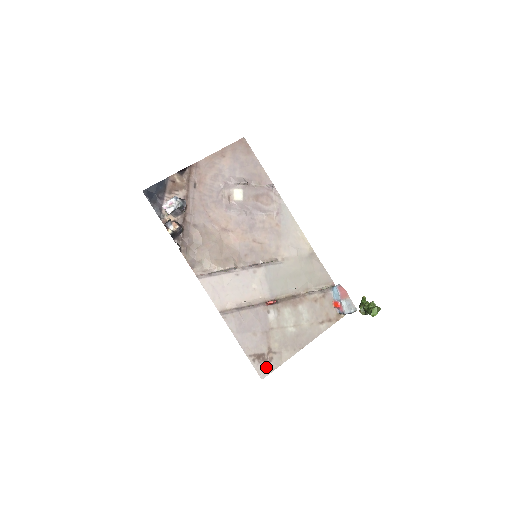
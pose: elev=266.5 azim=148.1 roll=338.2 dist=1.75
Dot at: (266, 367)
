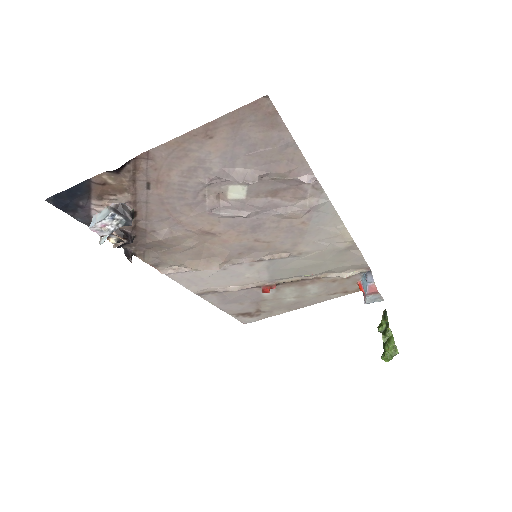
Dot at: (251, 319)
